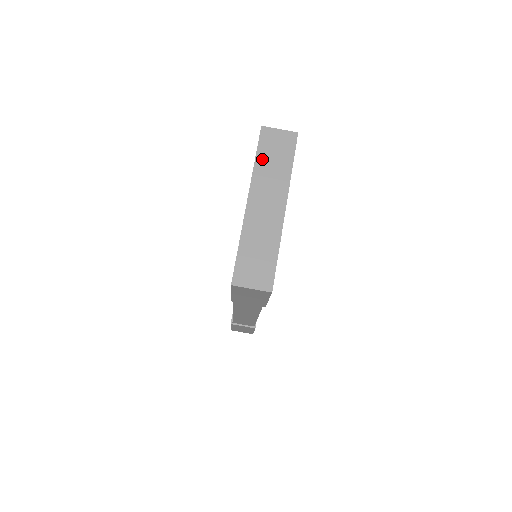
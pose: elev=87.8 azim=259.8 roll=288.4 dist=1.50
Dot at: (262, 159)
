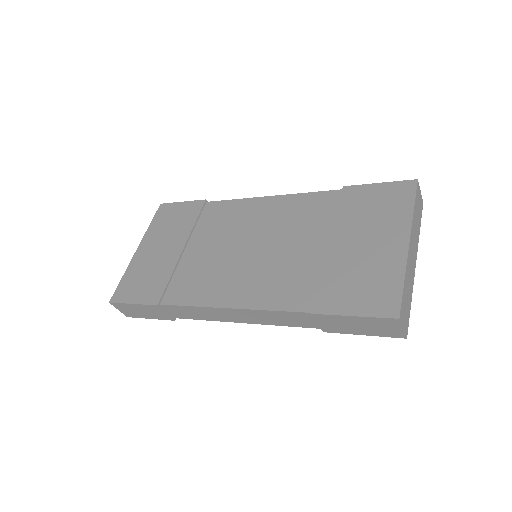
Dot at: (416, 210)
